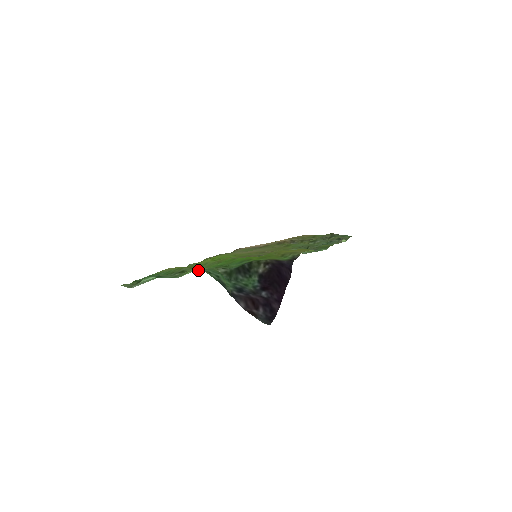
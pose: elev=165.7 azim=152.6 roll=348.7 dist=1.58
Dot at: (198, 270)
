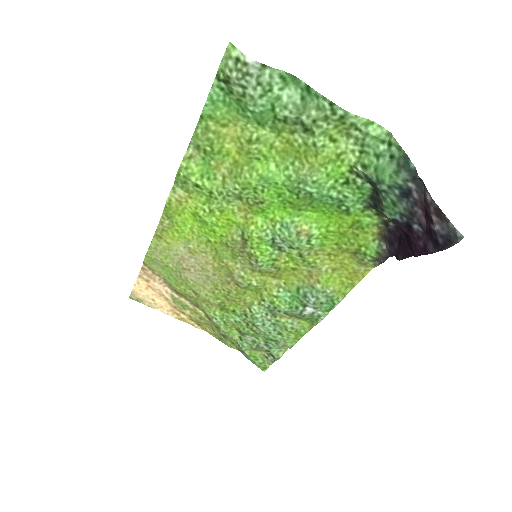
Dot at: (375, 130)
